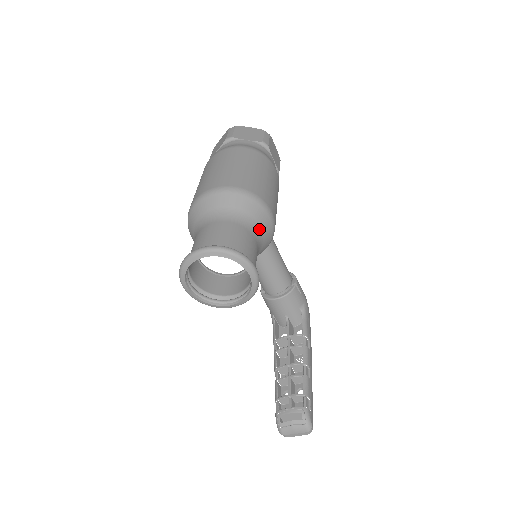
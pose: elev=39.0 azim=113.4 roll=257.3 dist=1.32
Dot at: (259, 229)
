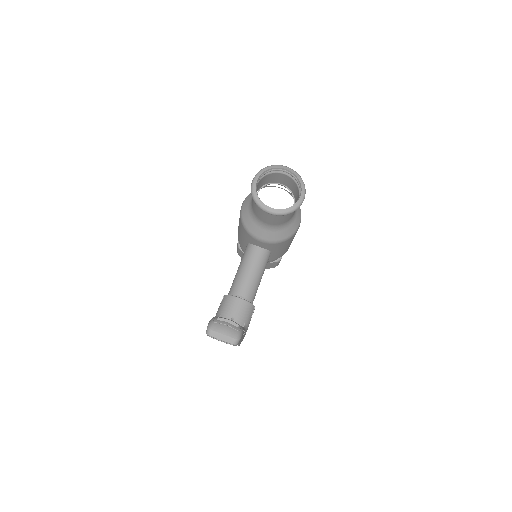
Dot at: (295, 216)
